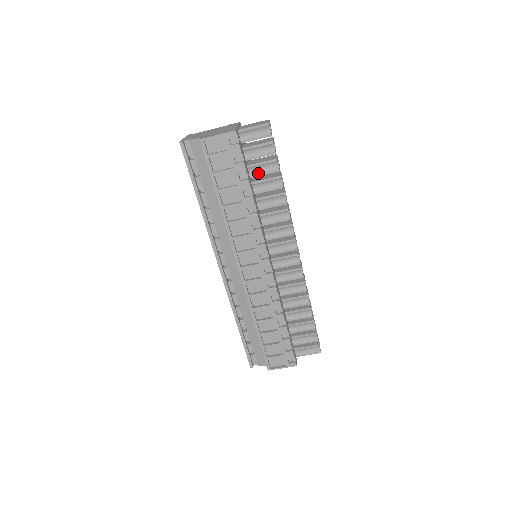
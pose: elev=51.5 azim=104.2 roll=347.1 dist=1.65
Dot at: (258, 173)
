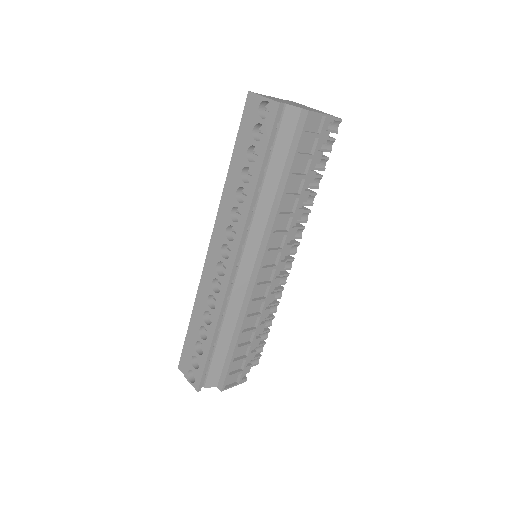
Dot at: occluded
